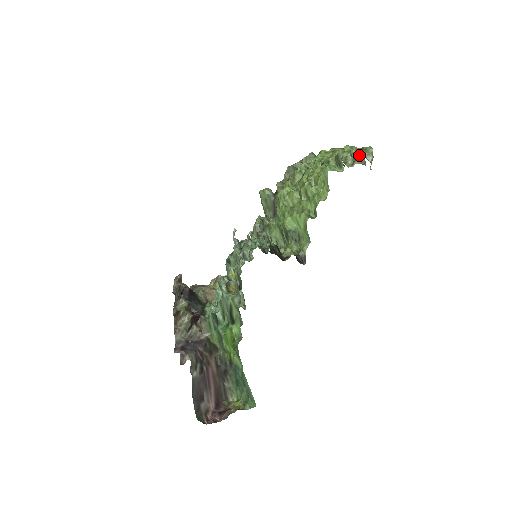
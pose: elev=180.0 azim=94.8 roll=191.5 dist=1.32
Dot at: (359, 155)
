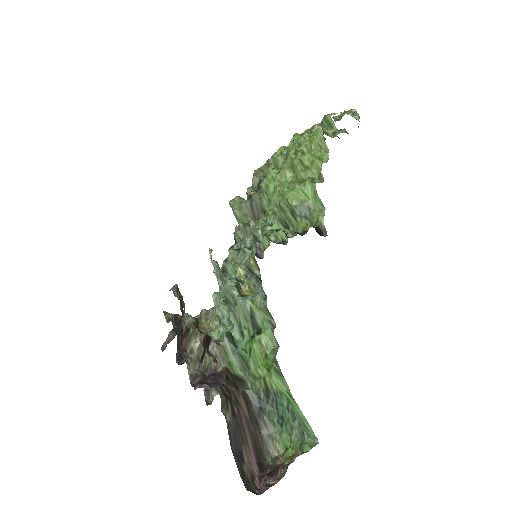
Dot at: occluded
